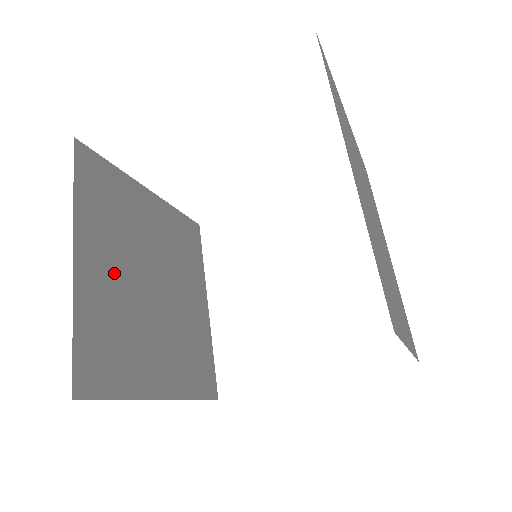
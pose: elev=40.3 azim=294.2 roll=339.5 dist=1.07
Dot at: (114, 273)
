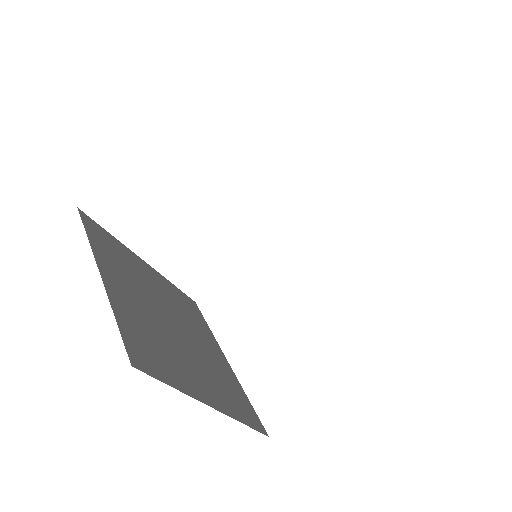
Dot at: (136, 299)
